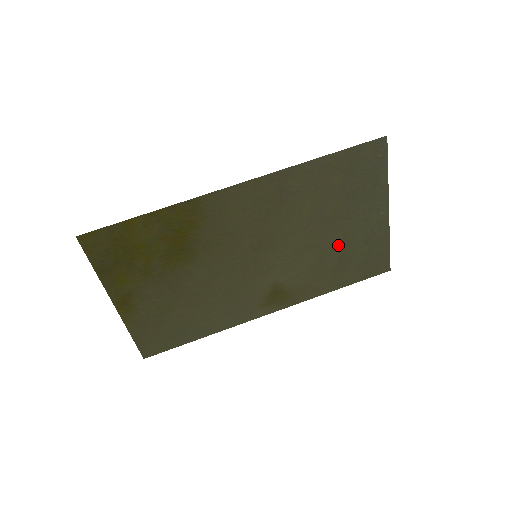
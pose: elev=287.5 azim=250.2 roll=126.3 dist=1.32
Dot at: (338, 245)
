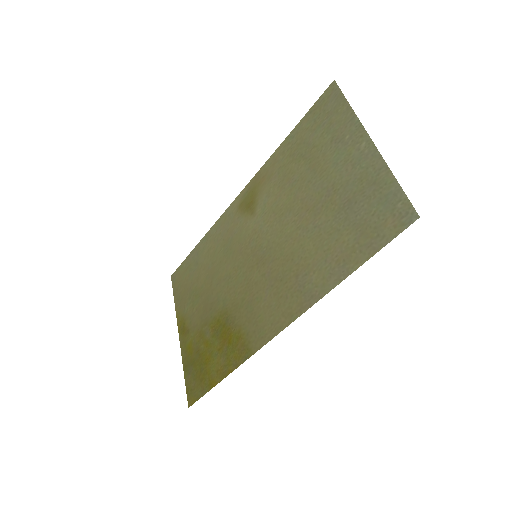
Dot at: (310, 175)
